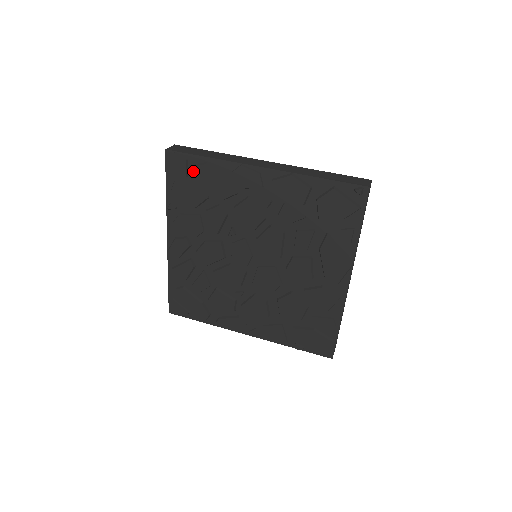
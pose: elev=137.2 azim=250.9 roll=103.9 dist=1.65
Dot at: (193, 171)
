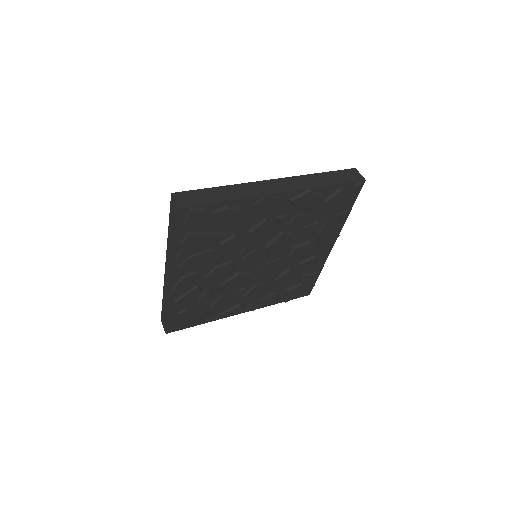
Dot at: (210, 217)
